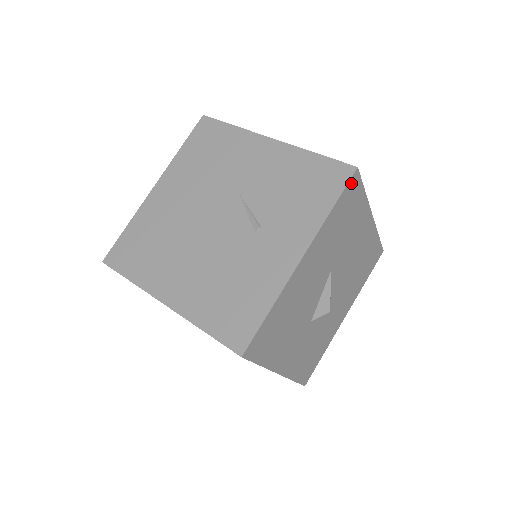
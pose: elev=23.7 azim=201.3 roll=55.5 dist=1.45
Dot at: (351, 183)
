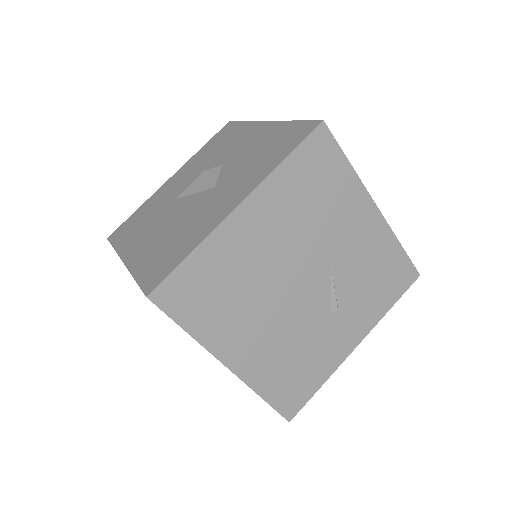
Dot at: occluded
